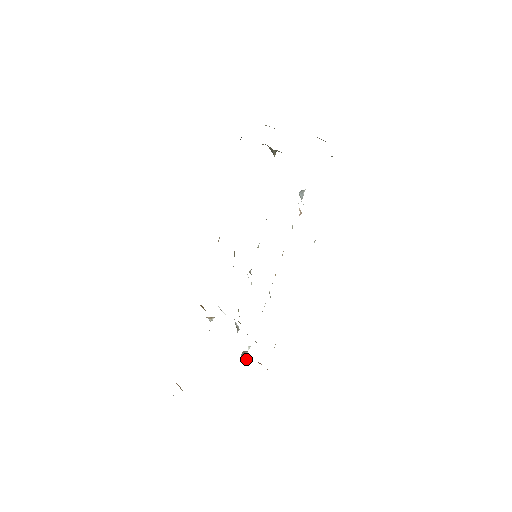
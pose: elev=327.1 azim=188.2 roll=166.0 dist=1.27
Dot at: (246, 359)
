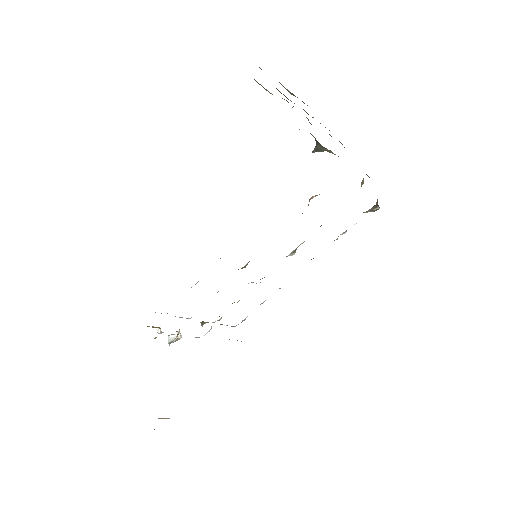
Dot at: occluded
